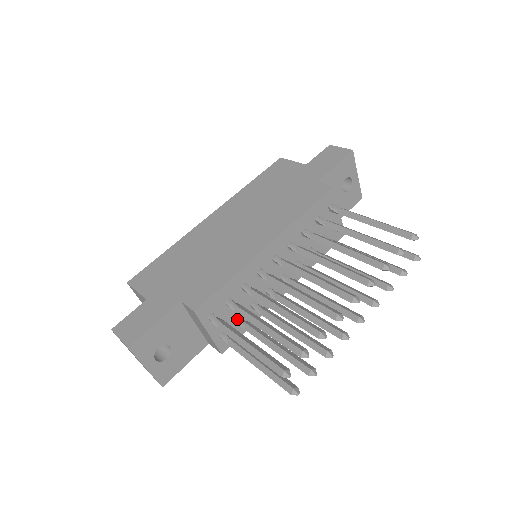
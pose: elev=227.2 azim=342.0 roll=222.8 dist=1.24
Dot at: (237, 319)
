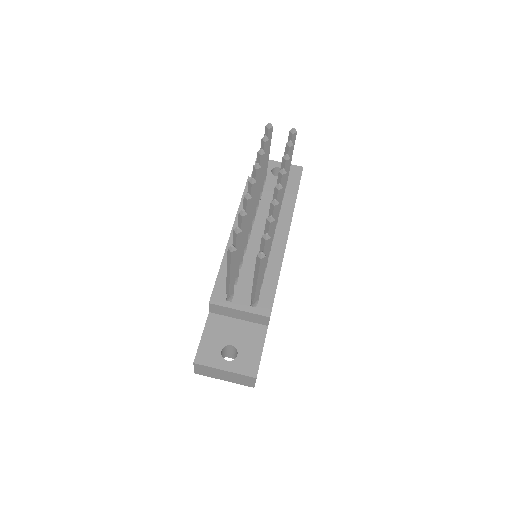
Dot at: occluded
